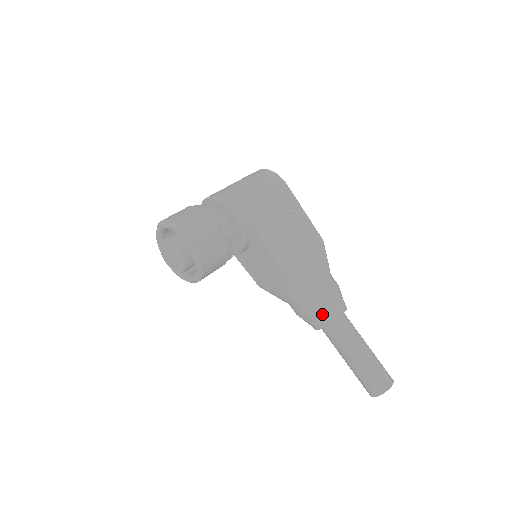
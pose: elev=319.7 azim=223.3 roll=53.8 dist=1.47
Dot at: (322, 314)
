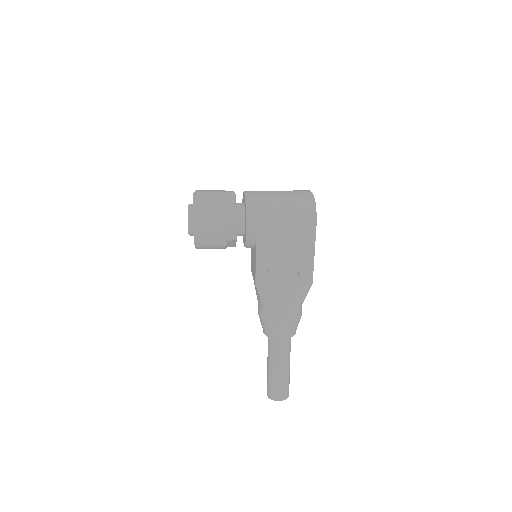
Dot at: (267, 328)
